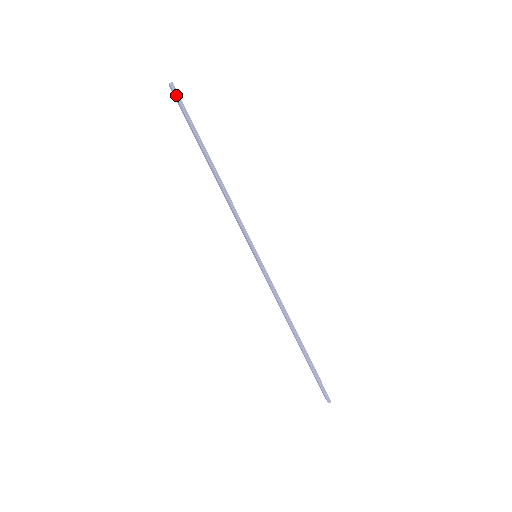
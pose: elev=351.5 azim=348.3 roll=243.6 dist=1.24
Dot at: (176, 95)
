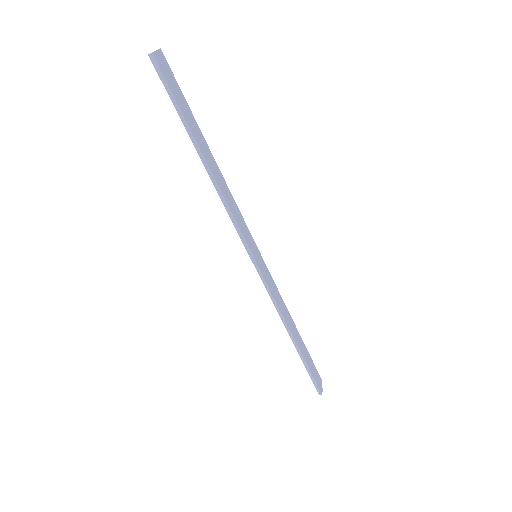
Dot at: (157, 70)
